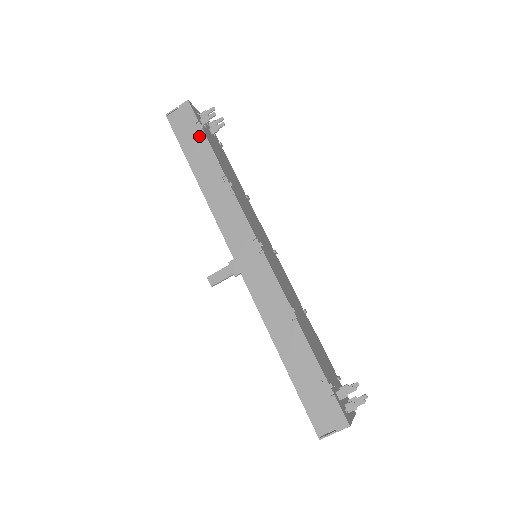
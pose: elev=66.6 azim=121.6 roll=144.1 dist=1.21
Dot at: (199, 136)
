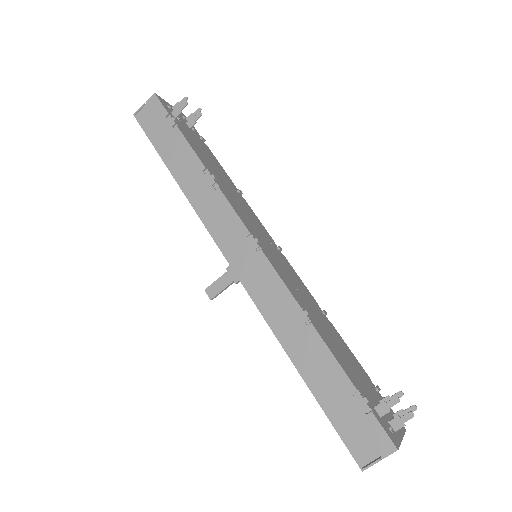
Dot at: (171, 130)
